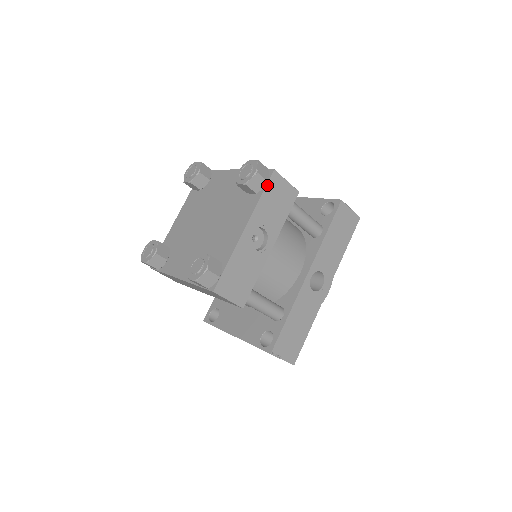
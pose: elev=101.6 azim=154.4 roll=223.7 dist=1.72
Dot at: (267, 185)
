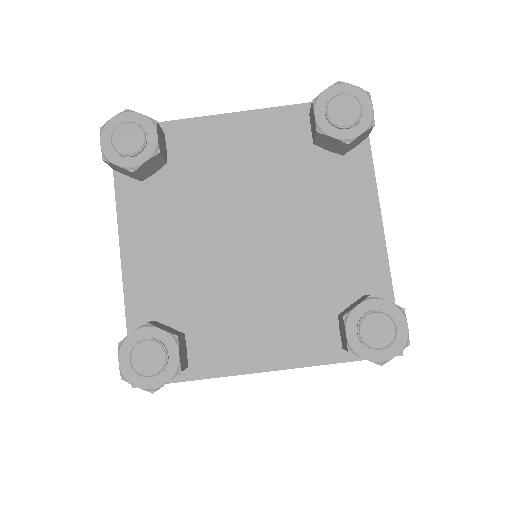
Dot at: occluded
